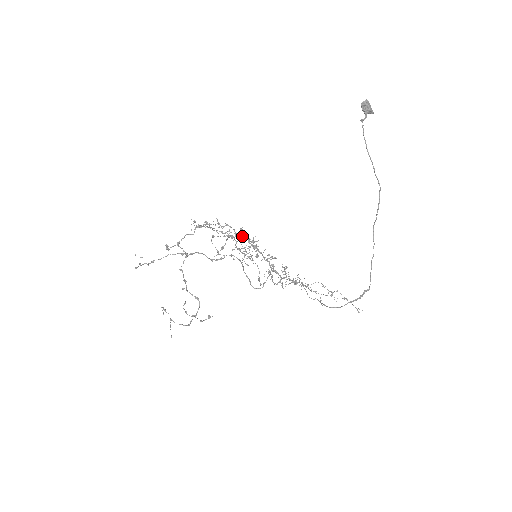
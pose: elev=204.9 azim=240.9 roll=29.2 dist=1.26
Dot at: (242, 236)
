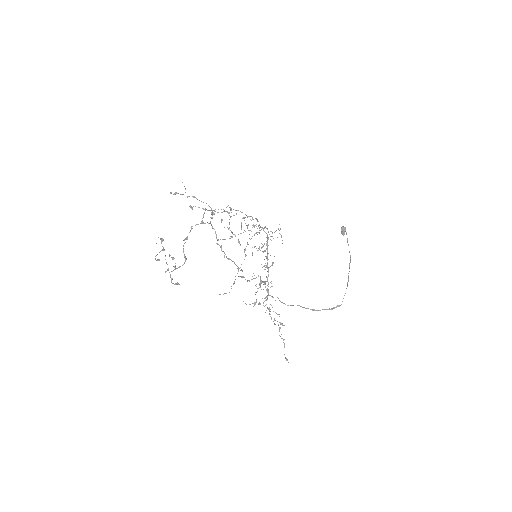
Dot at: occluded
